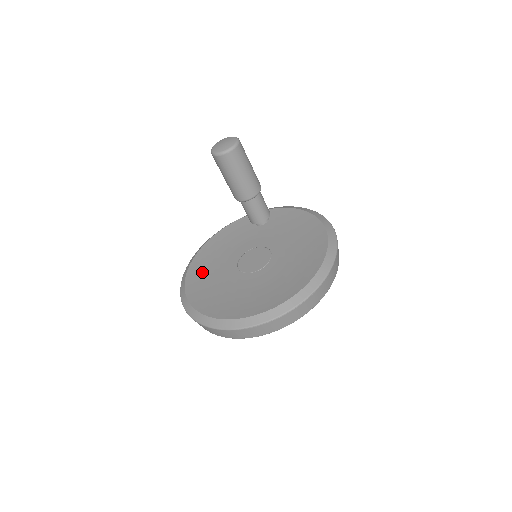
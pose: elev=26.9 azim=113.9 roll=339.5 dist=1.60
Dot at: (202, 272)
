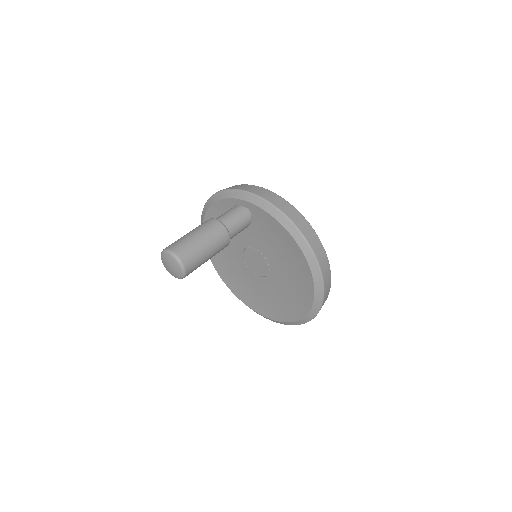
Dot at: occluded
